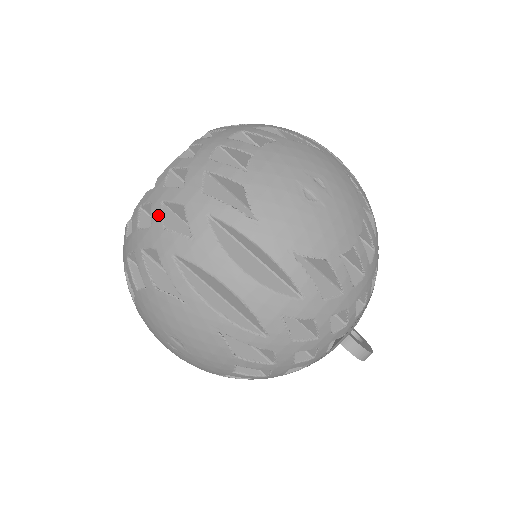
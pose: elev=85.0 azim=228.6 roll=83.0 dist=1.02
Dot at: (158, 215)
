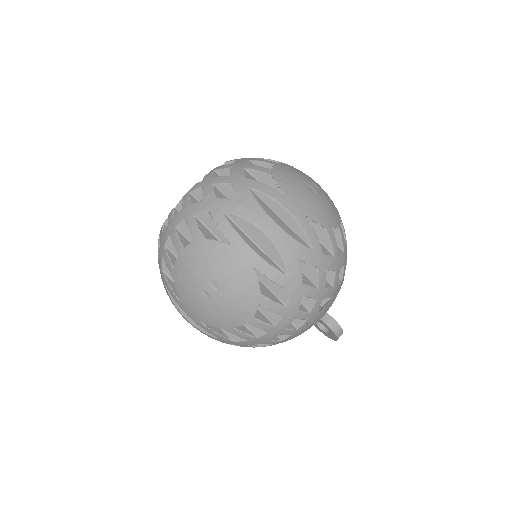
Dot at: (210, 191)
